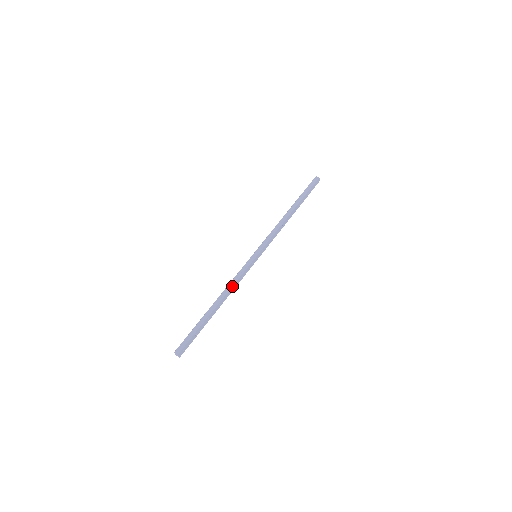
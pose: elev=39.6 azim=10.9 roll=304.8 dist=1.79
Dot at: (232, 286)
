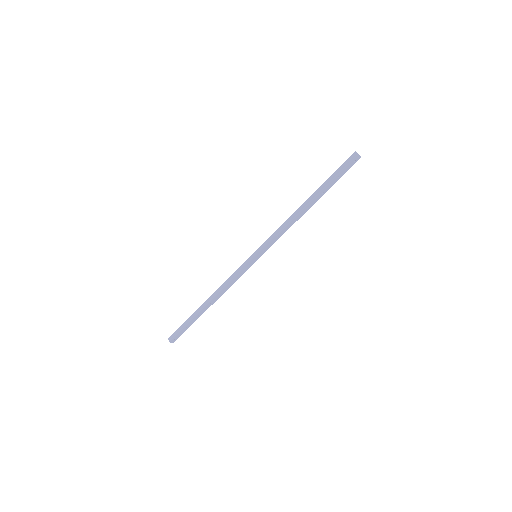
Dot at: (224, 287)
